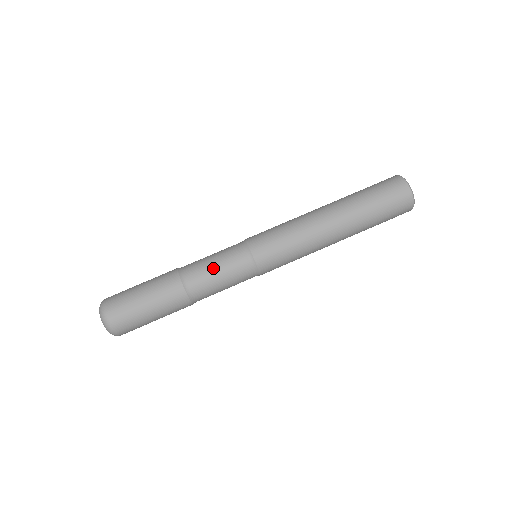
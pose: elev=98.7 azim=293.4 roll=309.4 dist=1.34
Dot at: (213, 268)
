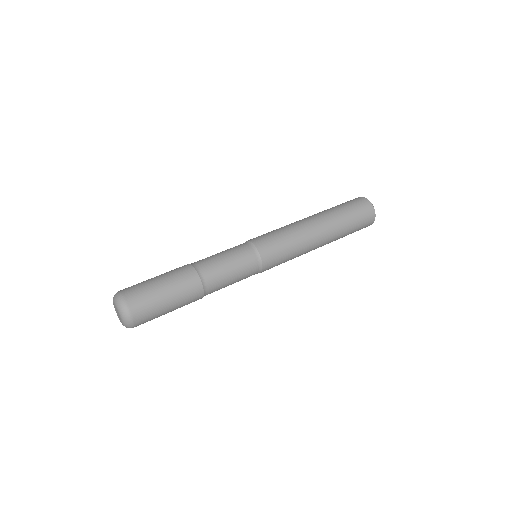
Dot at: (216, 254)
